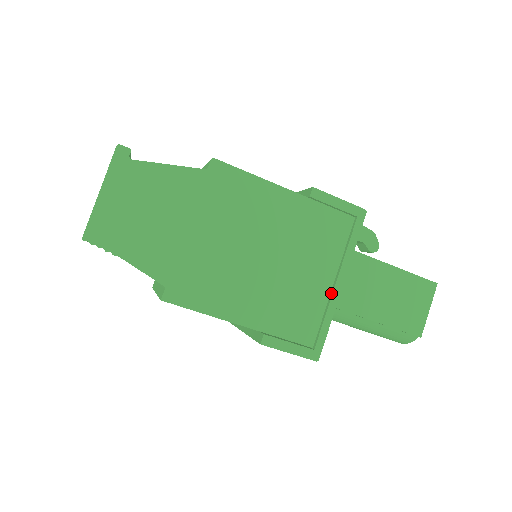
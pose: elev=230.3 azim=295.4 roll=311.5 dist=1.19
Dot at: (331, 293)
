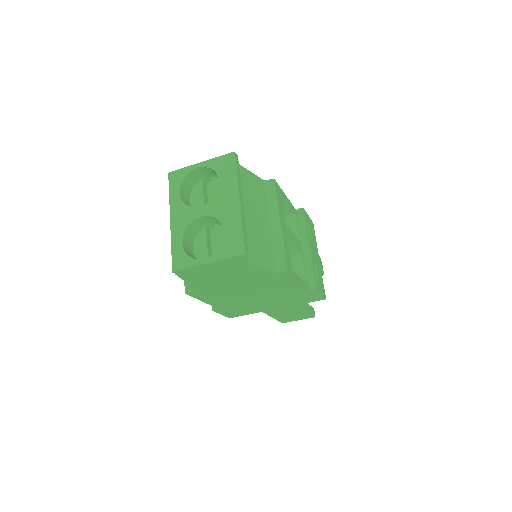
Dot at: (268, 308)
